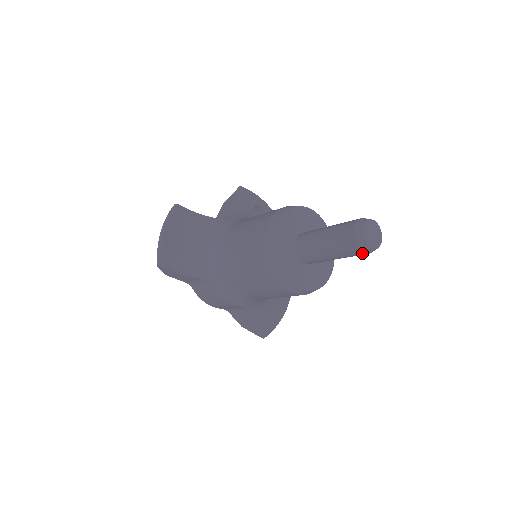
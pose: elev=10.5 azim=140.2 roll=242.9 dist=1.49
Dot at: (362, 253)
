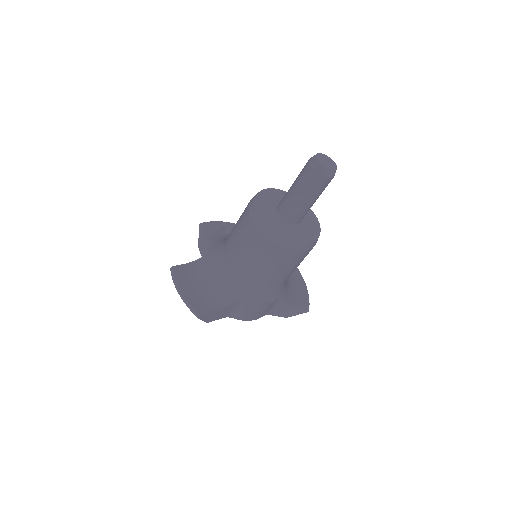
Dot at: (330, 179)
